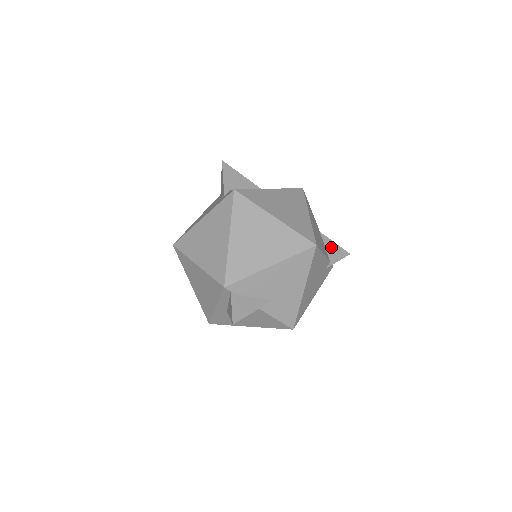
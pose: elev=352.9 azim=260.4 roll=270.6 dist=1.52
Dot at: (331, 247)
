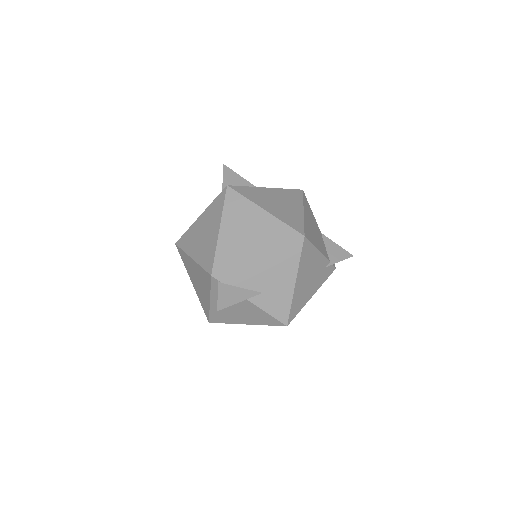
Dot at: (332, 248)
